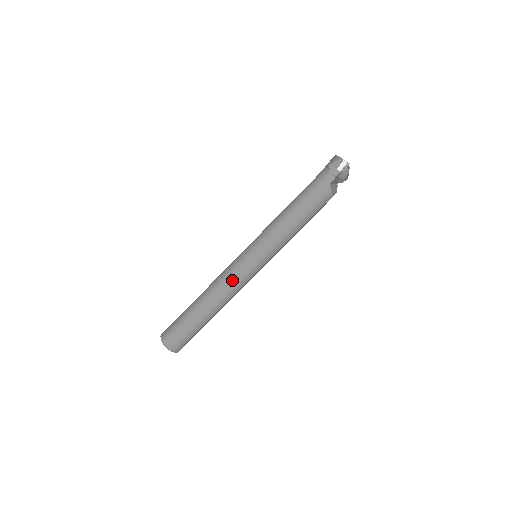
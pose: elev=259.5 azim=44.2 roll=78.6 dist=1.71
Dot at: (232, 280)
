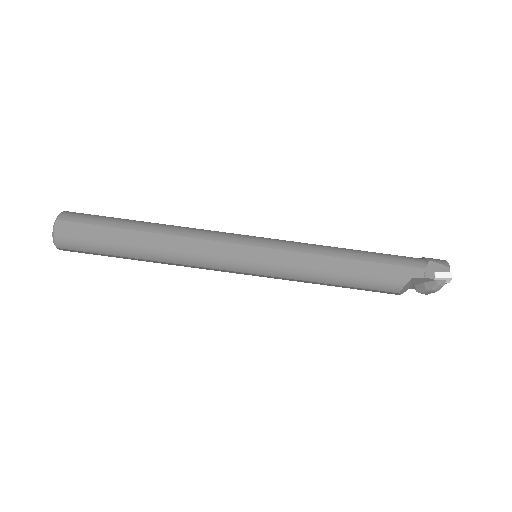
Dot at: (206, 247)
